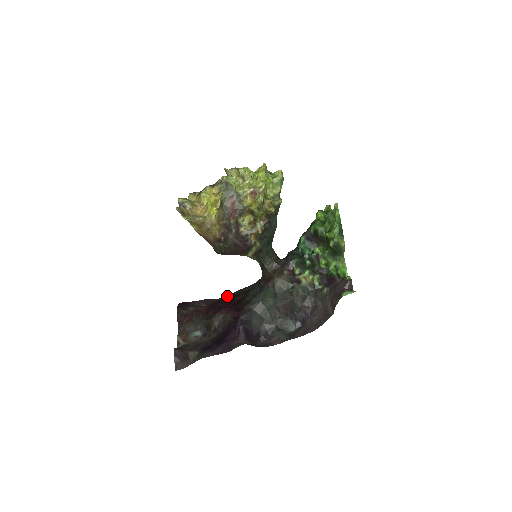
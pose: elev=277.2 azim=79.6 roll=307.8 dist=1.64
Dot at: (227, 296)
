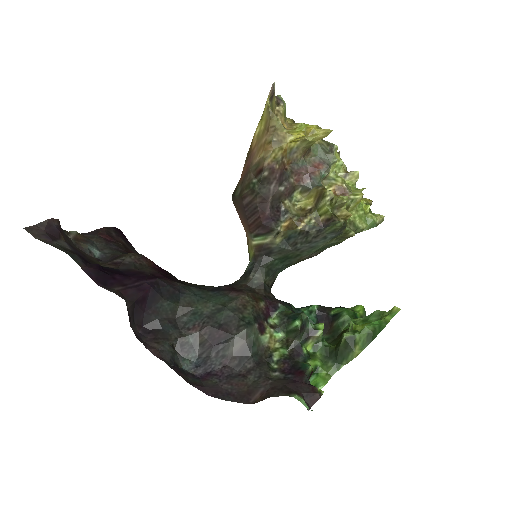
Dot at: occluded
